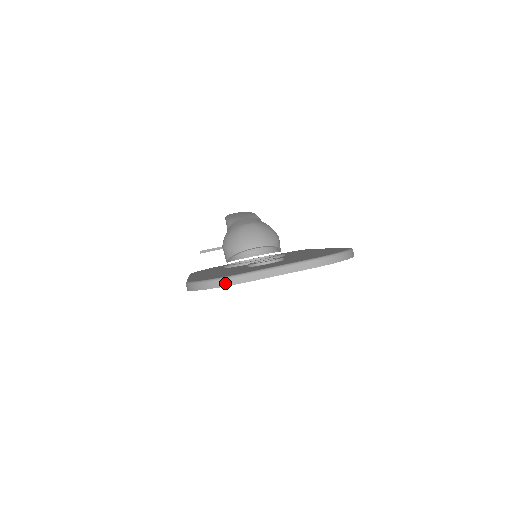
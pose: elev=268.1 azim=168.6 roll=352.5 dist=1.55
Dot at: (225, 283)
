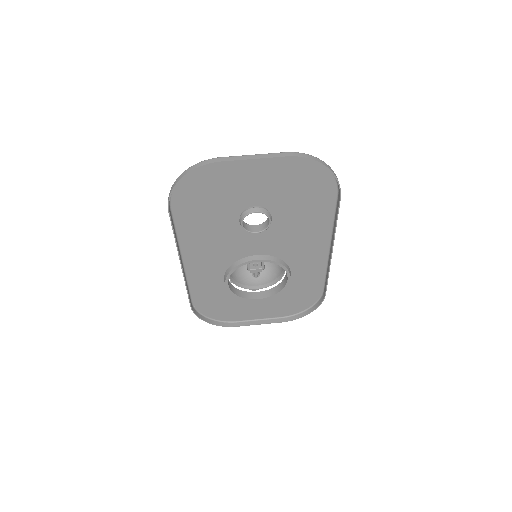
Dot at: (199, 165)
